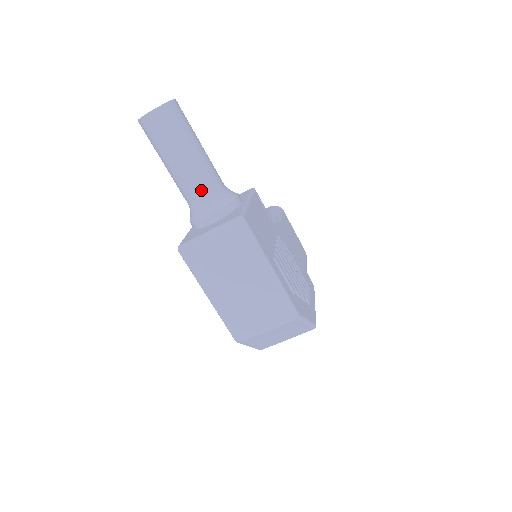
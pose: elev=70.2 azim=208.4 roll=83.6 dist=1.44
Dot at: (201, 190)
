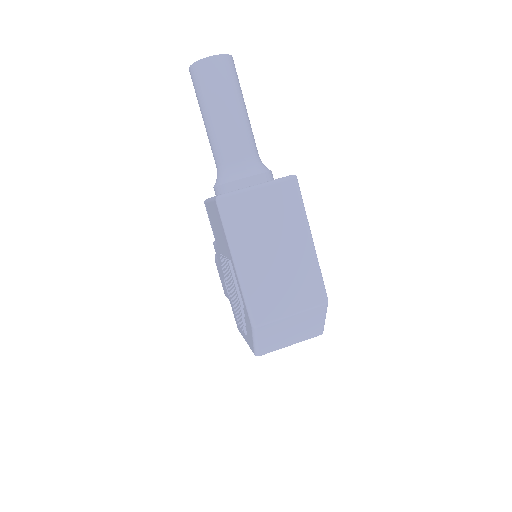
Dot at: (244, 150)
